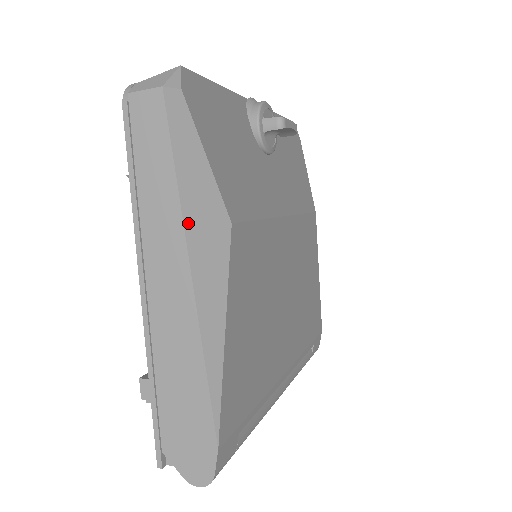
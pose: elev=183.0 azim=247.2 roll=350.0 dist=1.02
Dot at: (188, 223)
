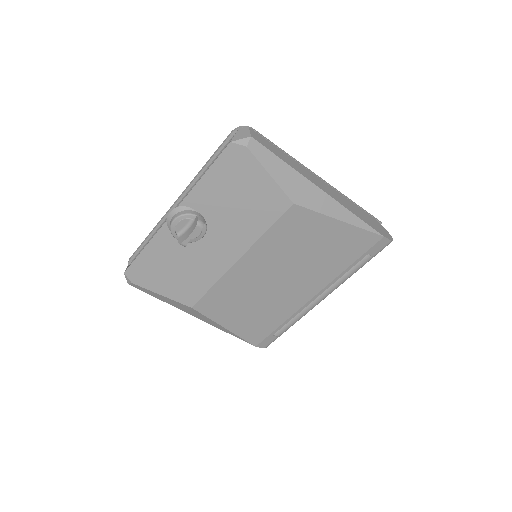
Dot at: (180, 309)
